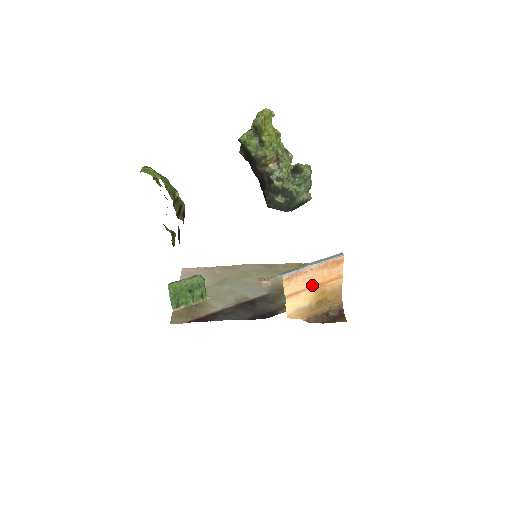
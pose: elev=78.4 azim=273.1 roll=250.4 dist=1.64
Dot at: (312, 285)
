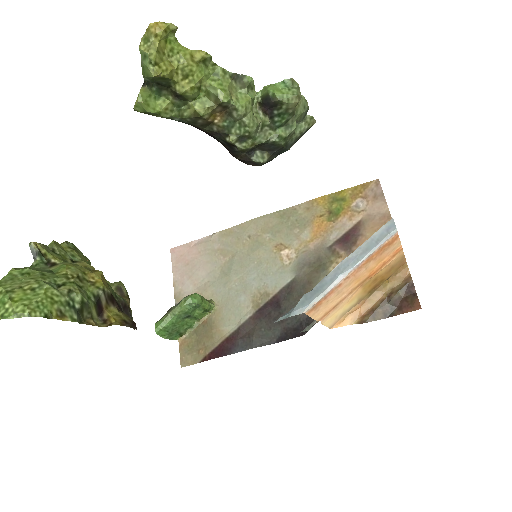
Dot at: (355, 286)
